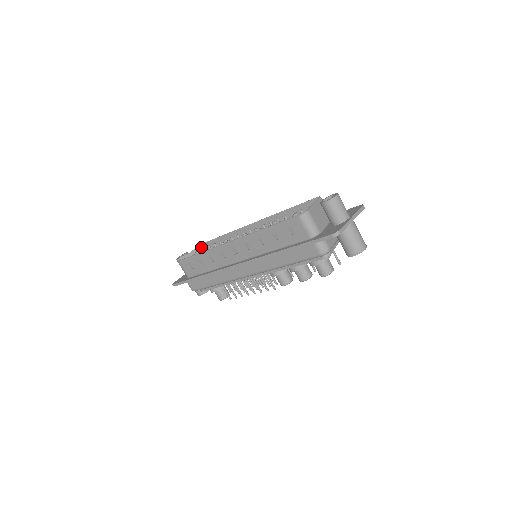
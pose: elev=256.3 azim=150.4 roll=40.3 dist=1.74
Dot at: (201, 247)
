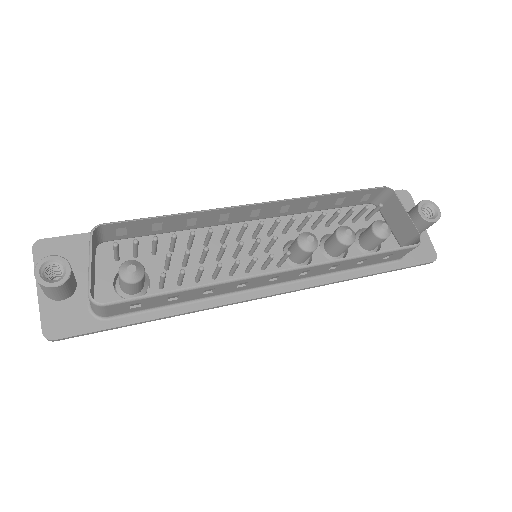
Dot at: (92, 237)
